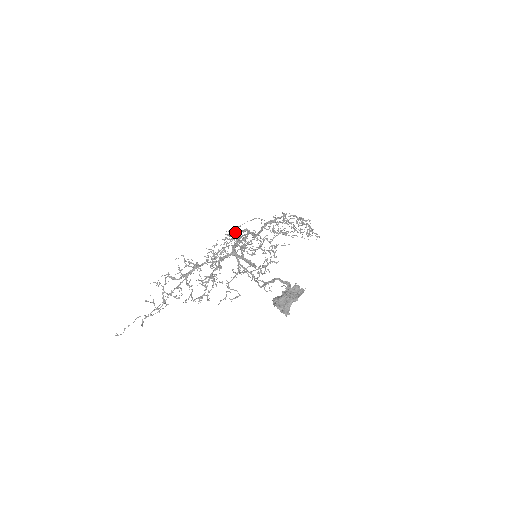
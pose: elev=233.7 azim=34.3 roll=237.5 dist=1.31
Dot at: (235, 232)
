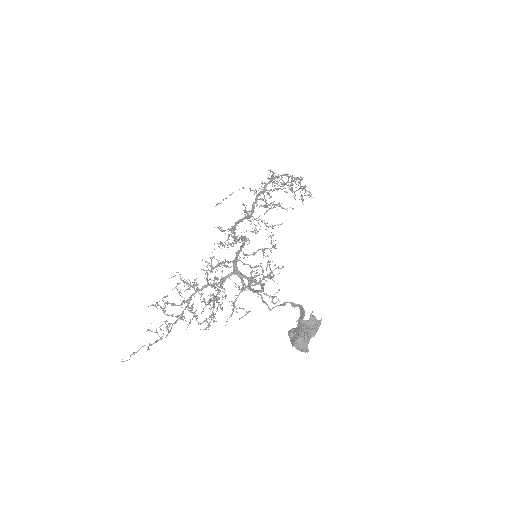
Dot at: (229, 229)
